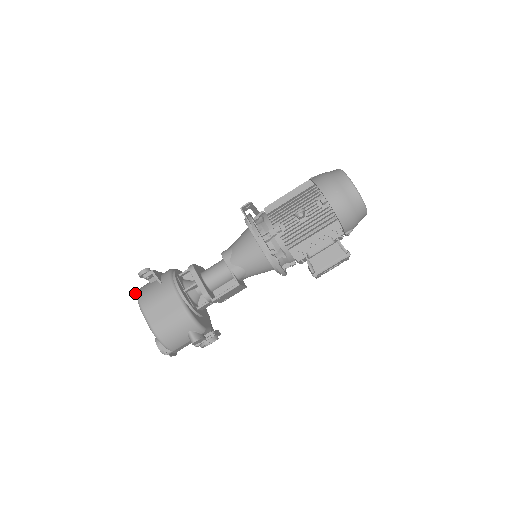
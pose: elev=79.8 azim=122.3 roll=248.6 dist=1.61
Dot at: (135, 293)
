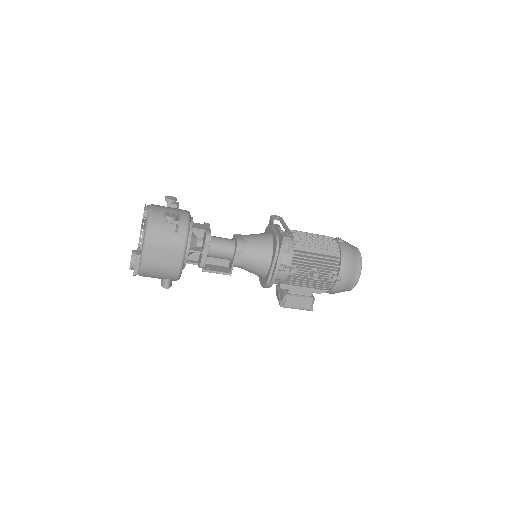
Dot at: (144, 212)
